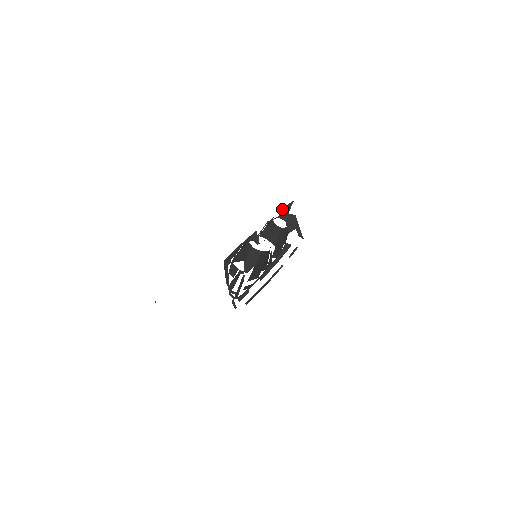
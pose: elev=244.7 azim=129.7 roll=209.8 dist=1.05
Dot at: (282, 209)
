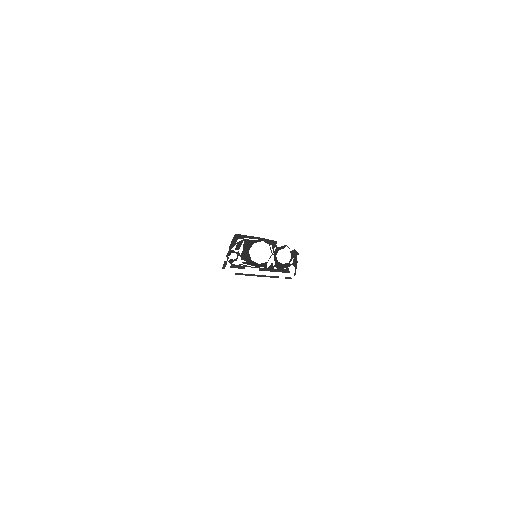
Dot at: occluded
